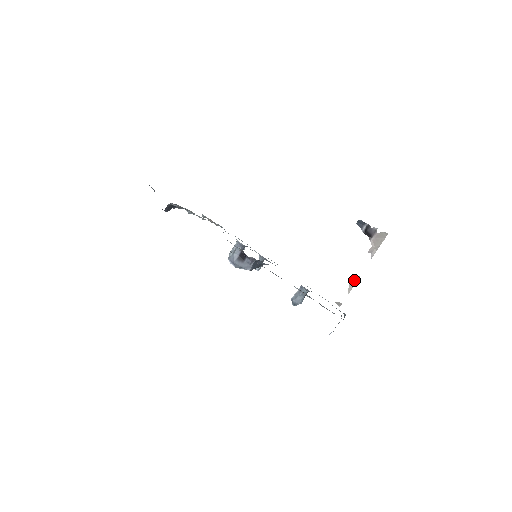
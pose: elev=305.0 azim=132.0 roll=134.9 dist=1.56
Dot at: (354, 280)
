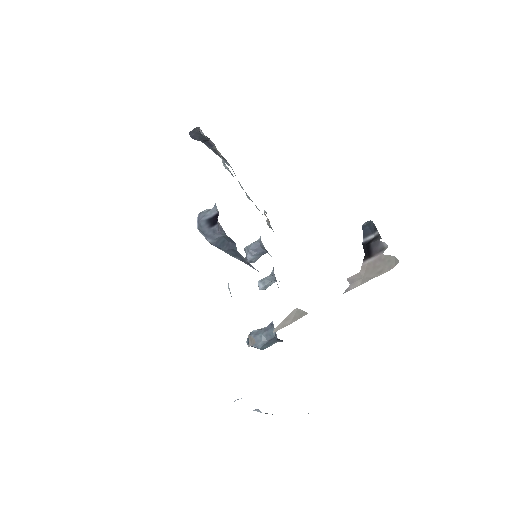
Dot at: (296, 315)
